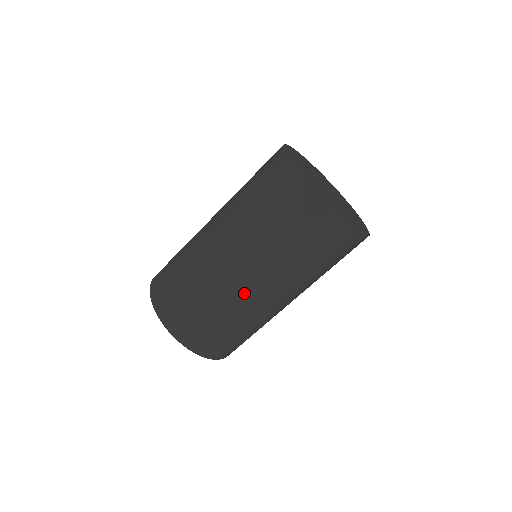
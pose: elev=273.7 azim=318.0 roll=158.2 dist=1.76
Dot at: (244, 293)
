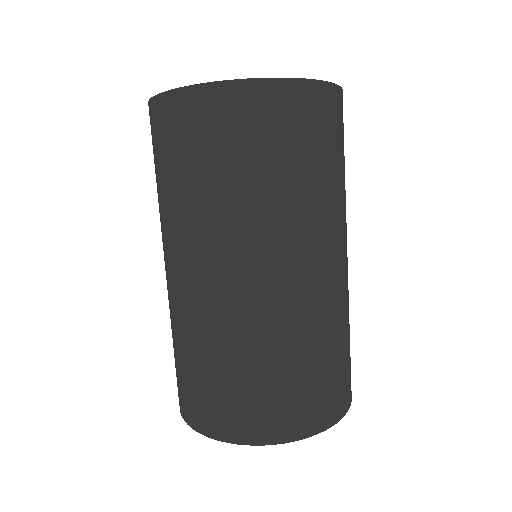
Dot at: (298, 295)
